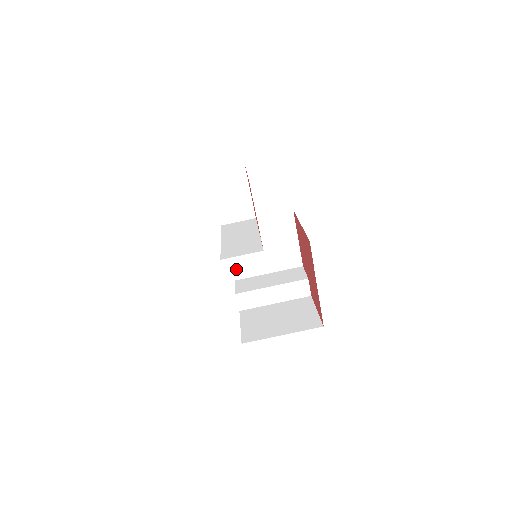
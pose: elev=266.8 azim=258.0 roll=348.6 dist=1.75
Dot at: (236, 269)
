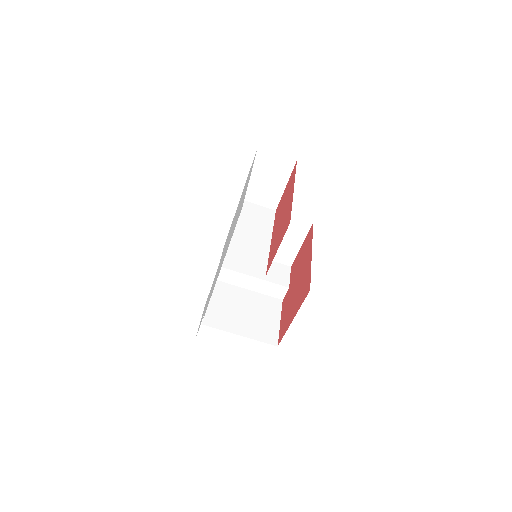
Dot at: occluded
